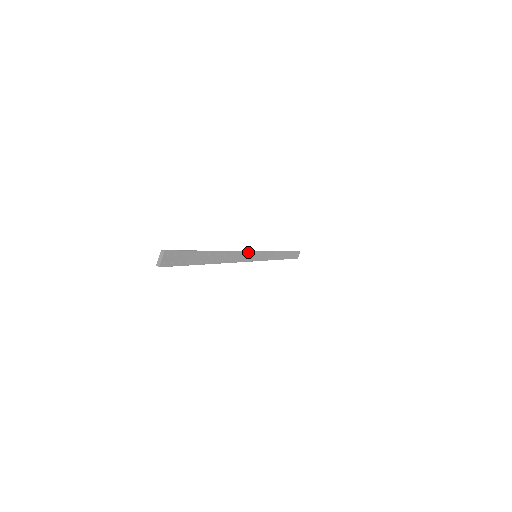
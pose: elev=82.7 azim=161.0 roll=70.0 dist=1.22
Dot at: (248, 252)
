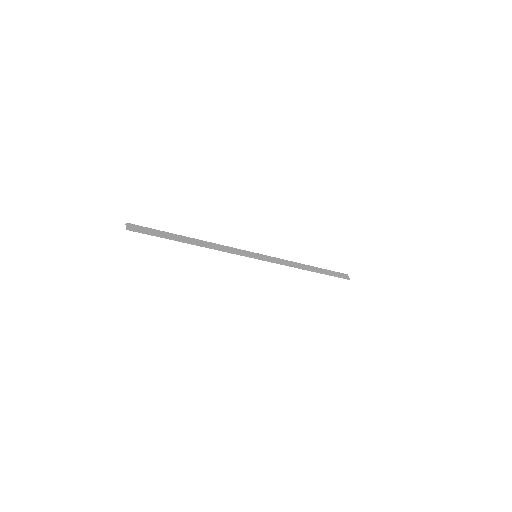
Dot at: (237, 249)
